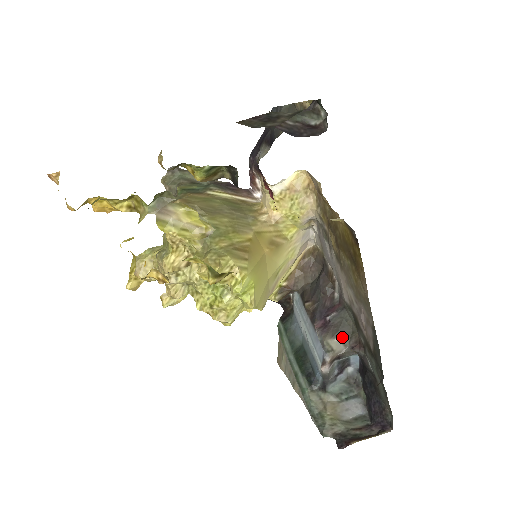
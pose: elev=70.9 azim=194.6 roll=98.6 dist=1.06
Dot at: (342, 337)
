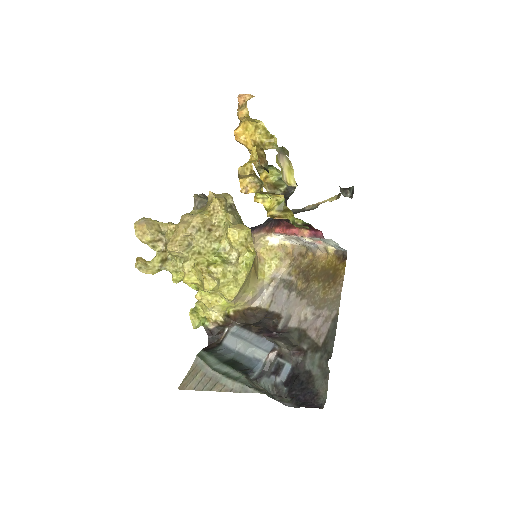
Dot at: (287, 344)
